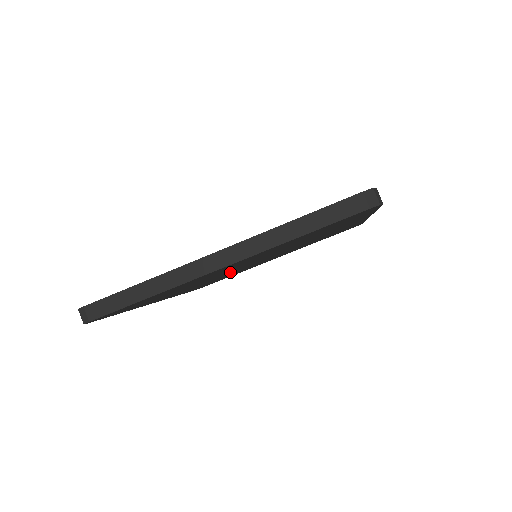
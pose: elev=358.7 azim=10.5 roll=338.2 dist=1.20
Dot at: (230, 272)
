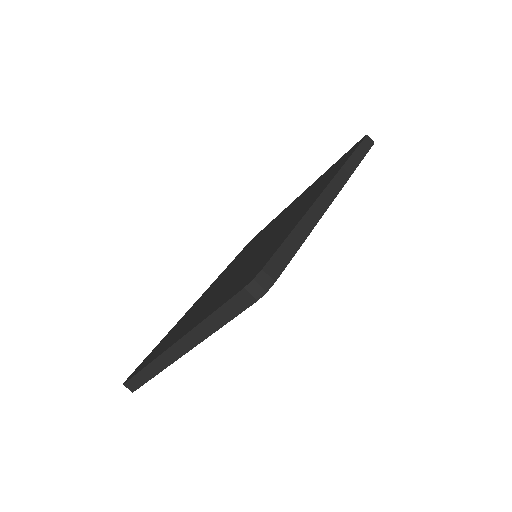
Dot at: occluded
